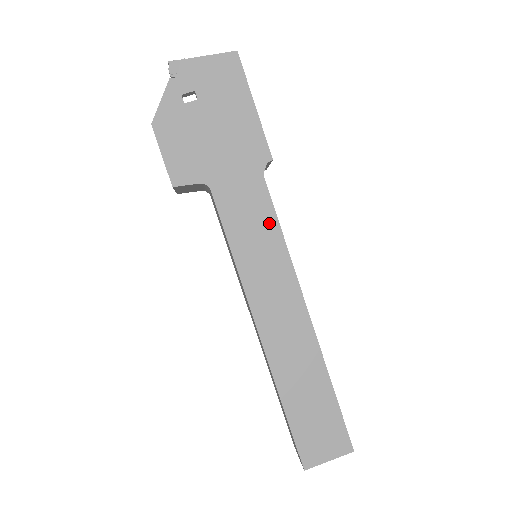
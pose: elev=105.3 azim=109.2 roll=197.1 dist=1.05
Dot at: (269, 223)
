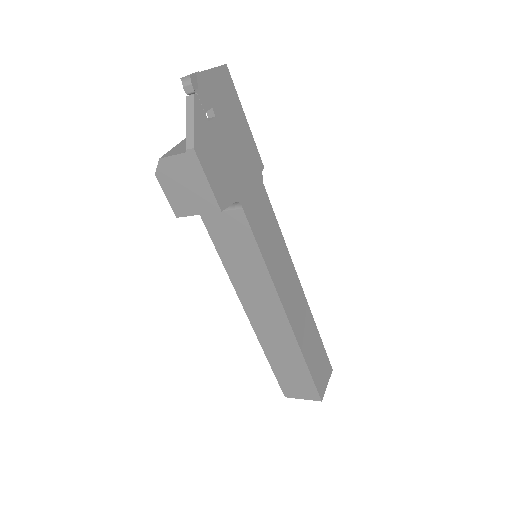
Dot at: (274, 224)
